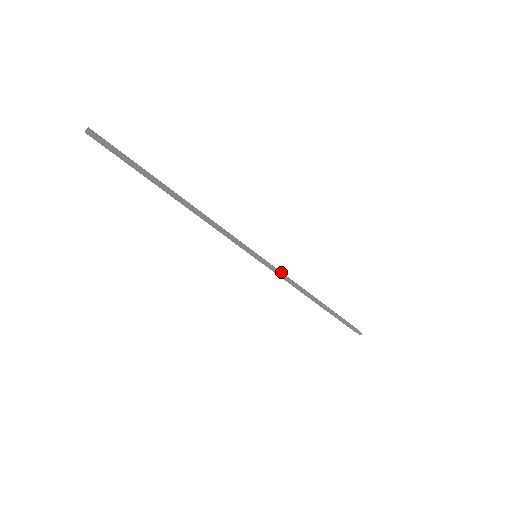
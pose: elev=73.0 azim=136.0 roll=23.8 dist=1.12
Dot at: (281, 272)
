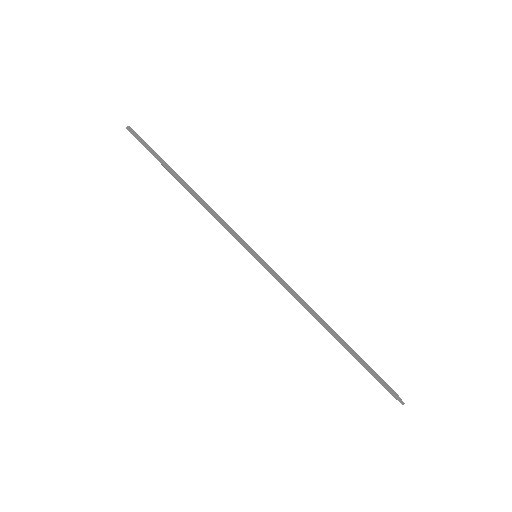
Dot at: (284, 281)
